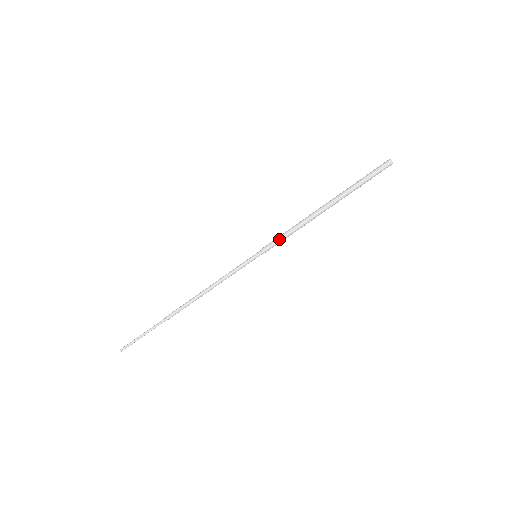
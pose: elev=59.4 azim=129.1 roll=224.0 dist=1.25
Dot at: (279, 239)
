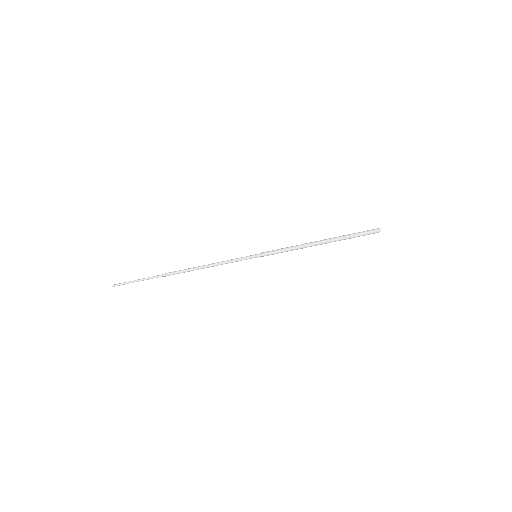
Dot at: (279, 250)
